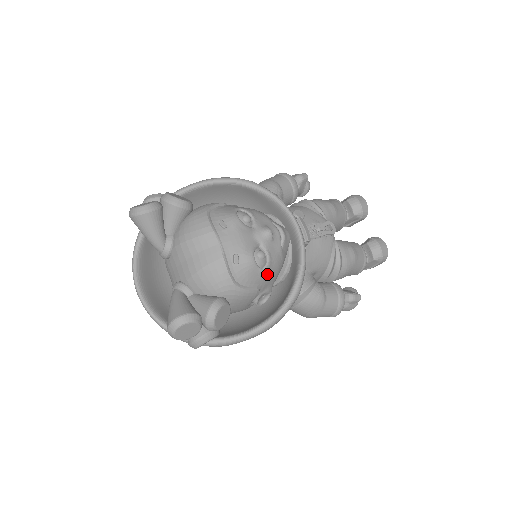
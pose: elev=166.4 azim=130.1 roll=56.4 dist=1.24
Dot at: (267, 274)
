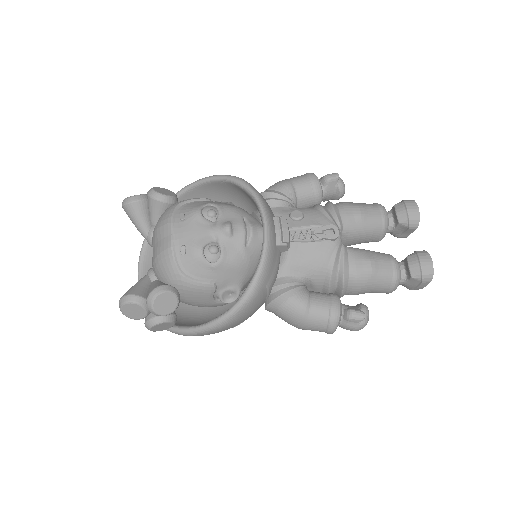
Dot at: (221, 270)
